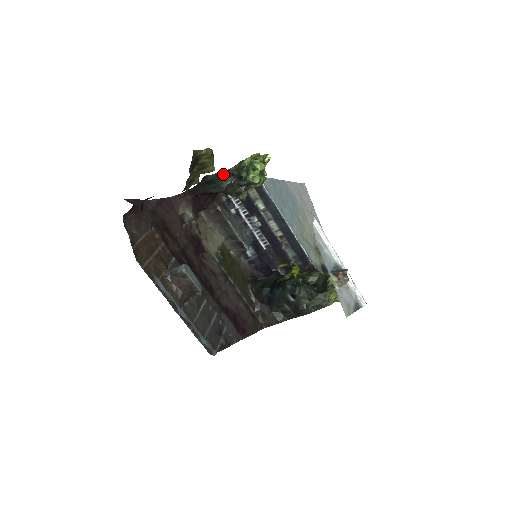
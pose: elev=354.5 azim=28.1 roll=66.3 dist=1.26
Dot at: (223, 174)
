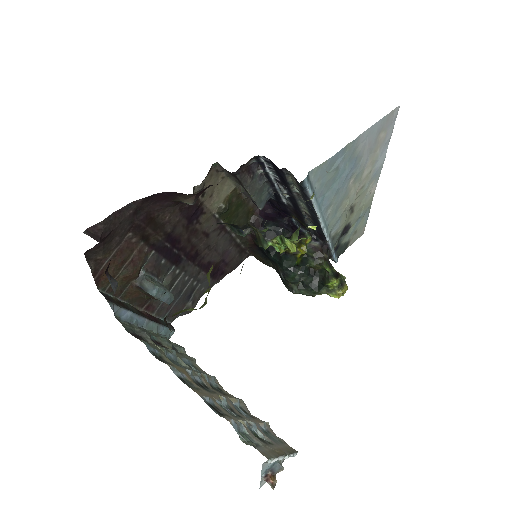
Dot at: (238, 227)
